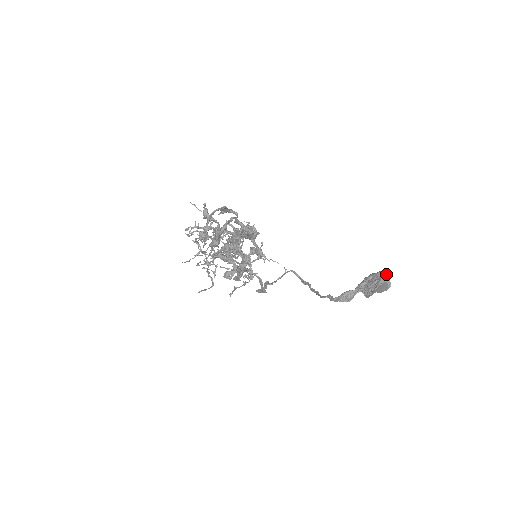
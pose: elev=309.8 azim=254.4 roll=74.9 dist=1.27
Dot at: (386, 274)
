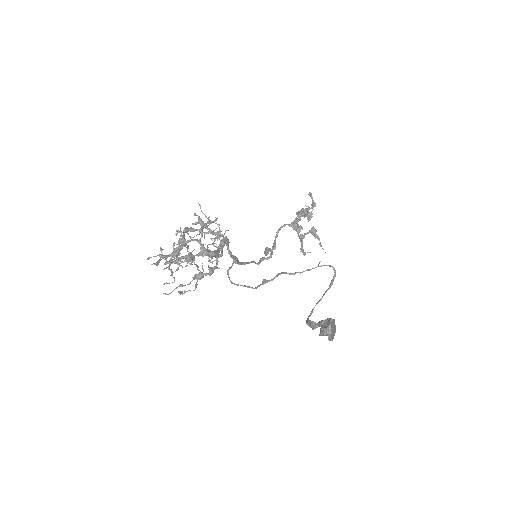
Dot at: (331, 328)
